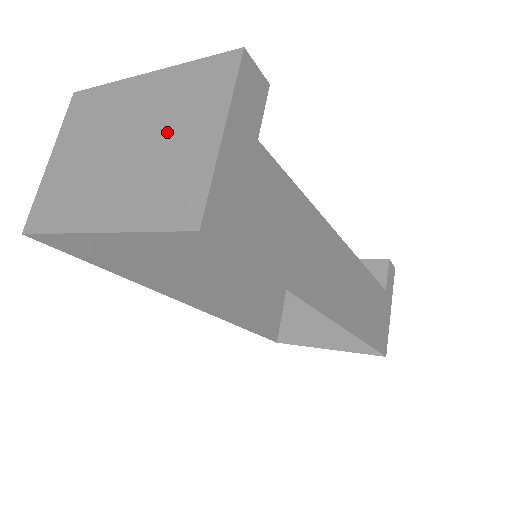
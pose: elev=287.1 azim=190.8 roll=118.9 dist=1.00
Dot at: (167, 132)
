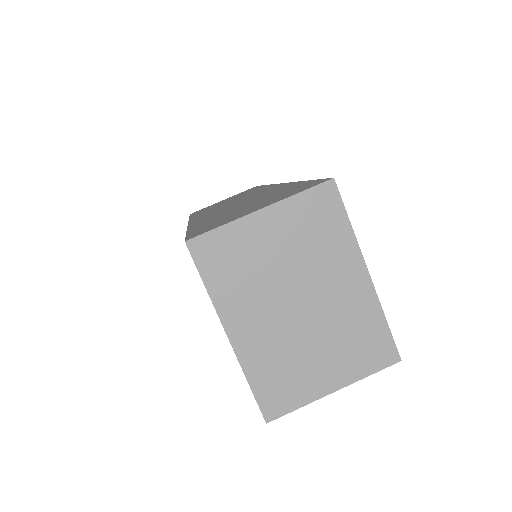
Dot at: (323, 341)
